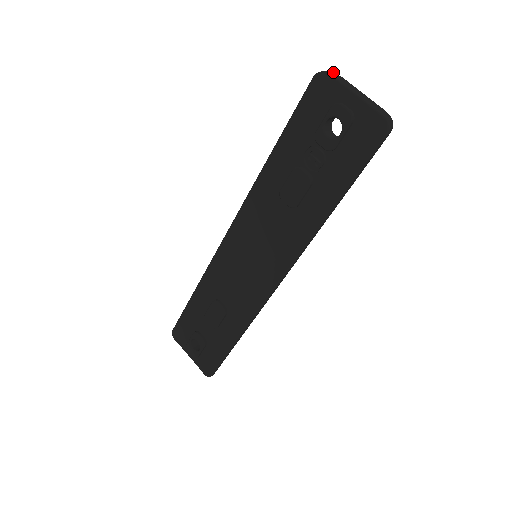
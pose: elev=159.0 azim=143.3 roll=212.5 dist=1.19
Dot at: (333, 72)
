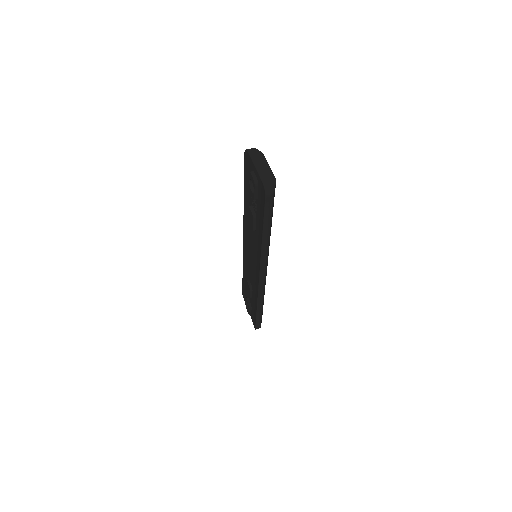
Dot at: (255, 149)
